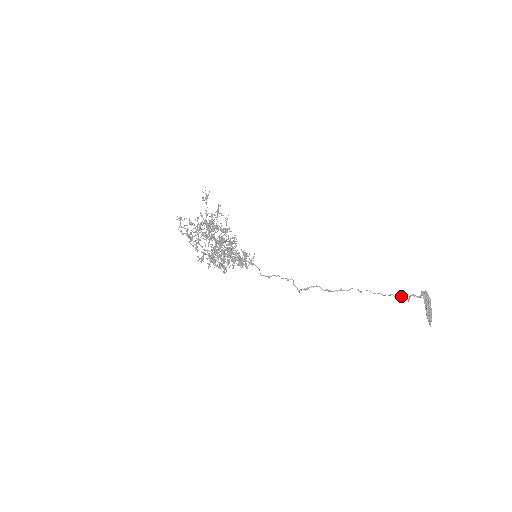
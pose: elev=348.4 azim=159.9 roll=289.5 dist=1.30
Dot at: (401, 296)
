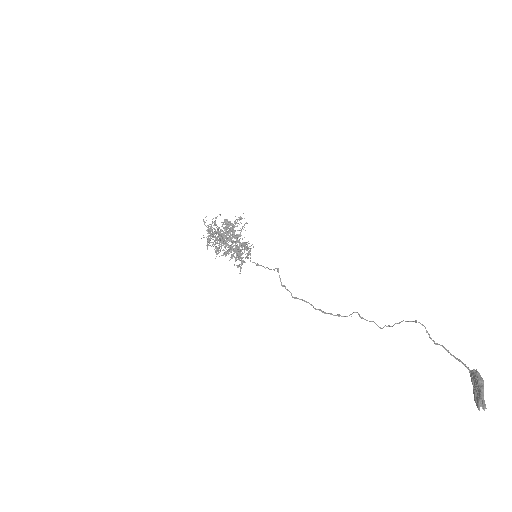
Dot at: occluded
